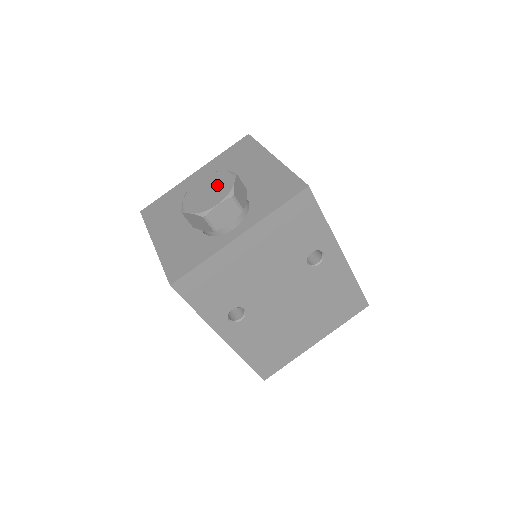
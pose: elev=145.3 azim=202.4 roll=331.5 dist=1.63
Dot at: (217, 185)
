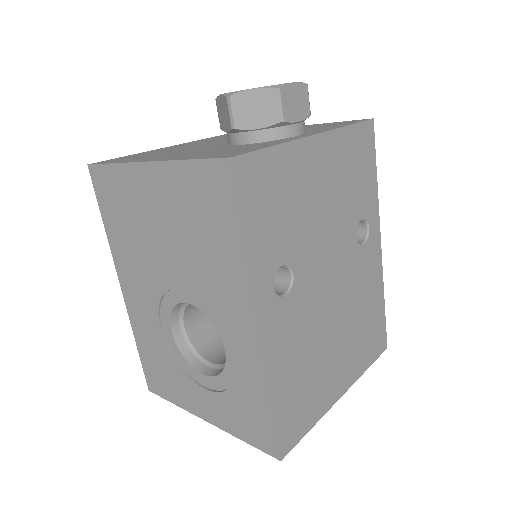
Dot at: occluded
